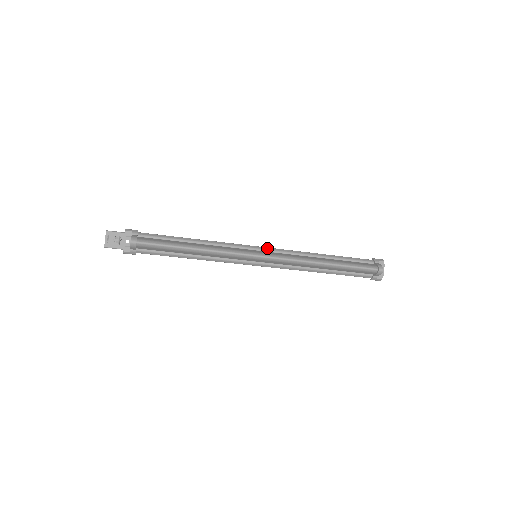
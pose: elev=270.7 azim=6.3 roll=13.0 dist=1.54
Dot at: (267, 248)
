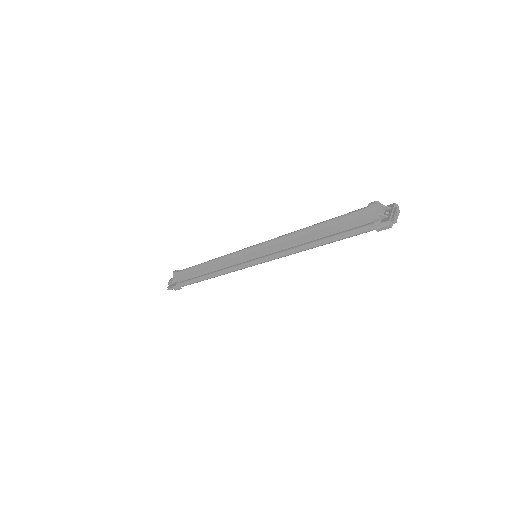
Dot at: occluded
